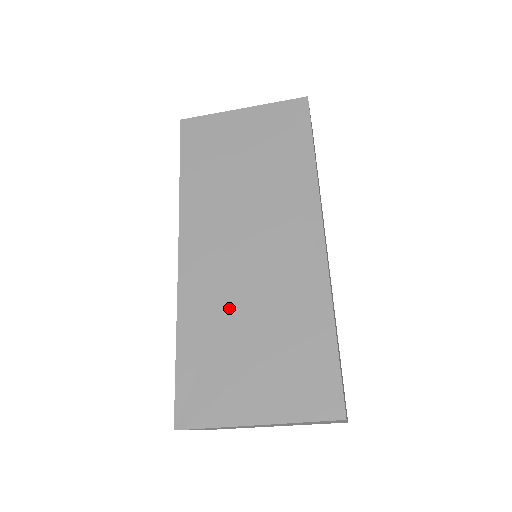
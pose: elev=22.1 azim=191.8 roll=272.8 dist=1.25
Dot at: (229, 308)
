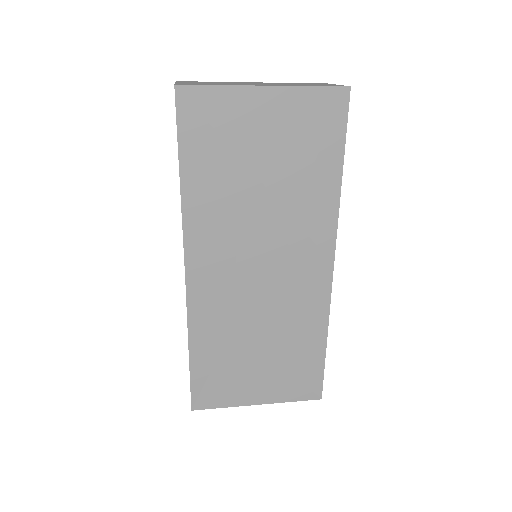
Dot at: (239, 327)
